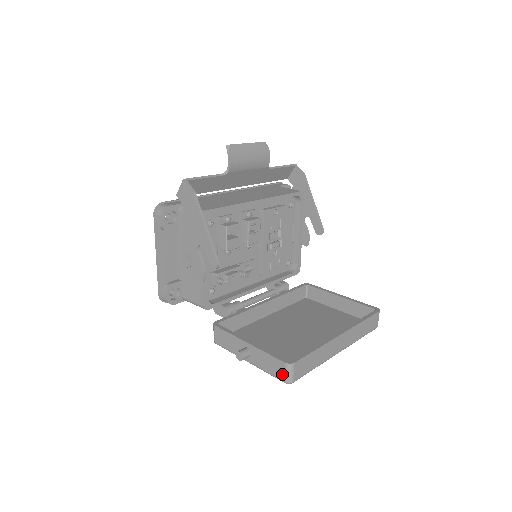
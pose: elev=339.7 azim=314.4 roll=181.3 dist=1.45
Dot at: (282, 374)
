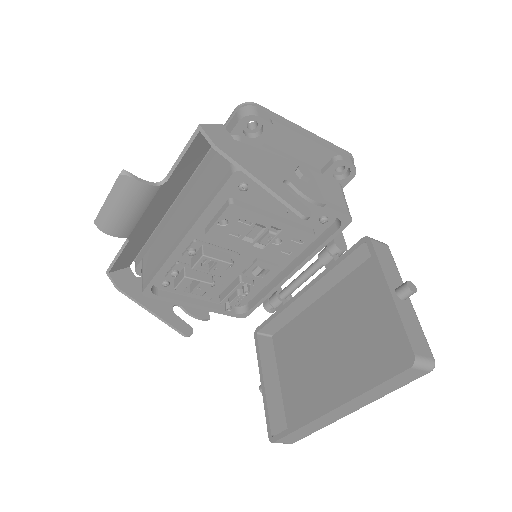
Dot at: occluded
